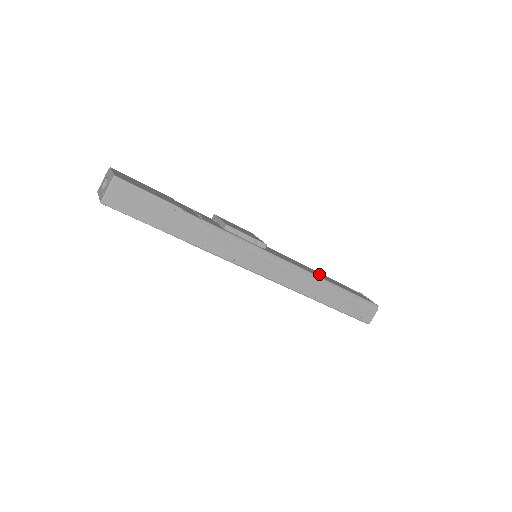
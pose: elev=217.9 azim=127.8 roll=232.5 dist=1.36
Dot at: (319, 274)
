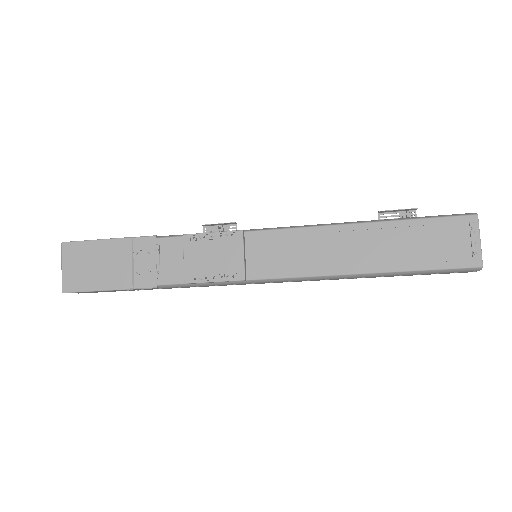
Dot at: (362, 246)
